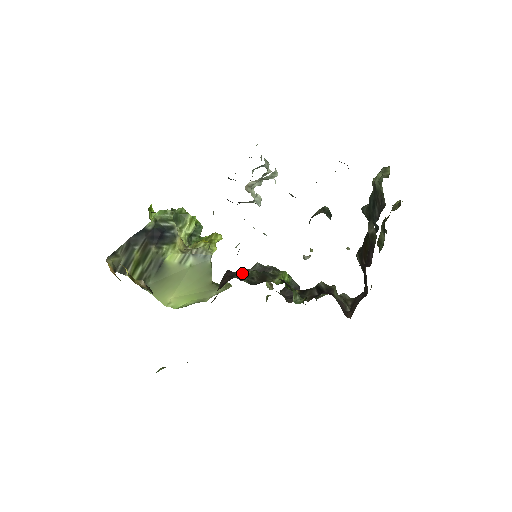
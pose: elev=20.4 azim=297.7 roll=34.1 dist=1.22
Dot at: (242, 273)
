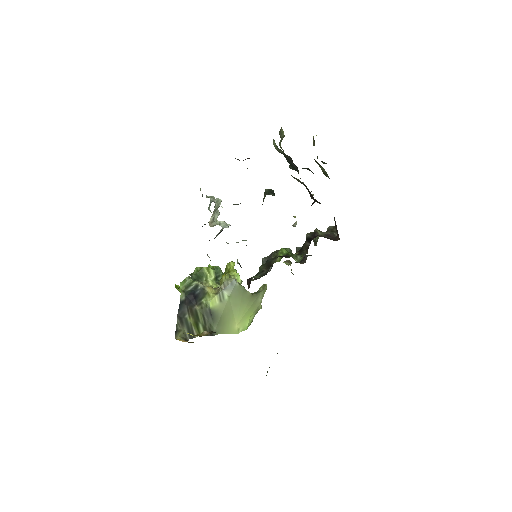
Dot at: occluded
